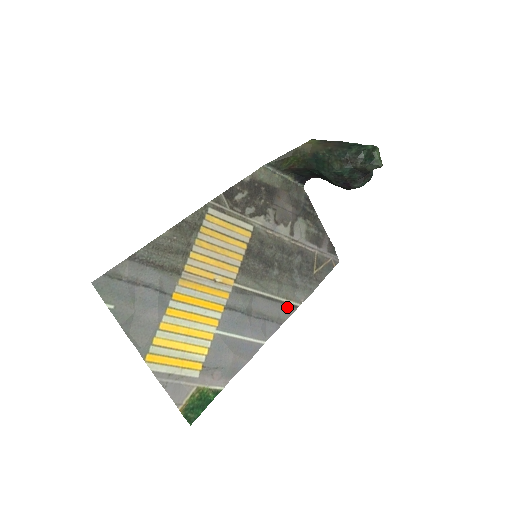
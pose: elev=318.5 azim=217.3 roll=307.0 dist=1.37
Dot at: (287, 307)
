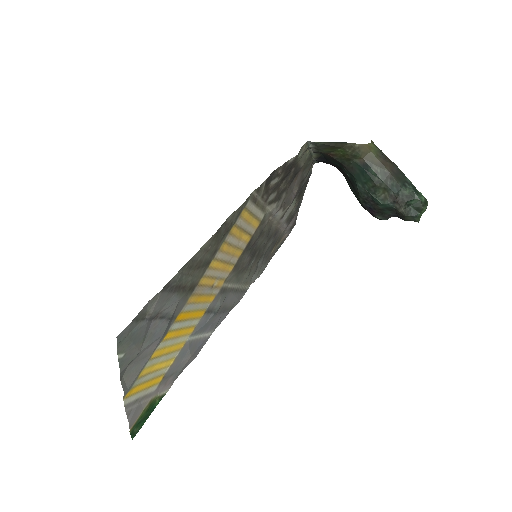
Dot at: (242, 293)
